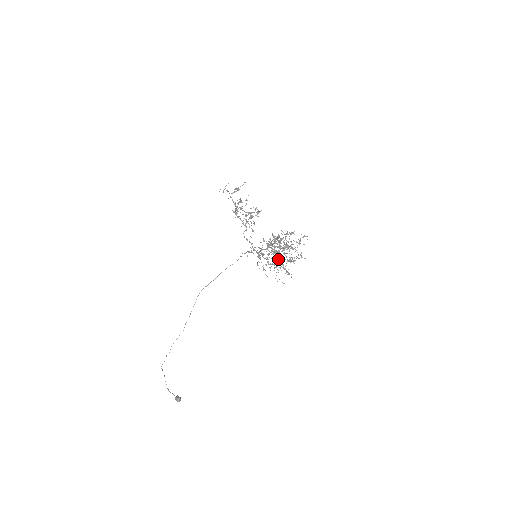
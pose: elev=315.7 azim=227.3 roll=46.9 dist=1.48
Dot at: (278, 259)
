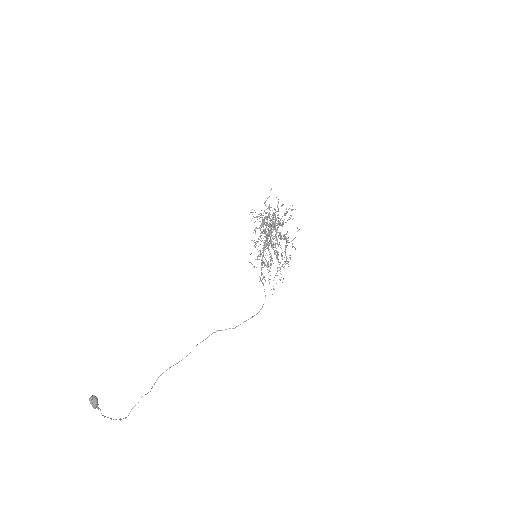
Dot at: occluded
